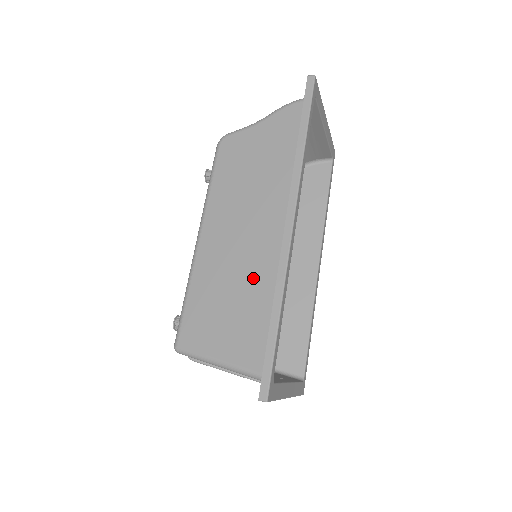
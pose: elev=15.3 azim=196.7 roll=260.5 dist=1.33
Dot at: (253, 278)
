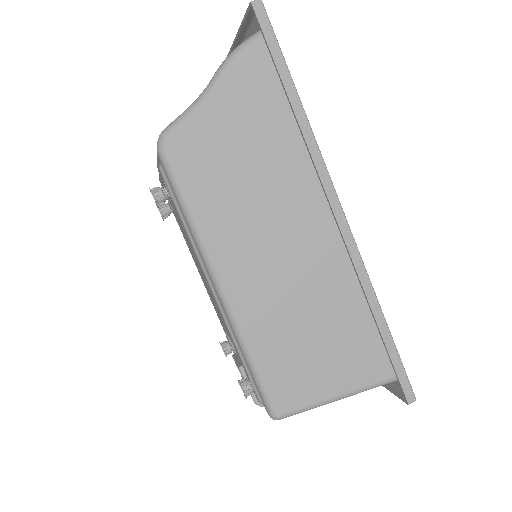
Dot at: (324, 295)
